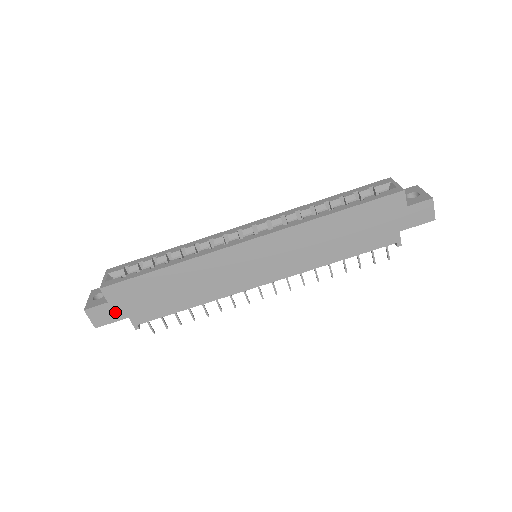
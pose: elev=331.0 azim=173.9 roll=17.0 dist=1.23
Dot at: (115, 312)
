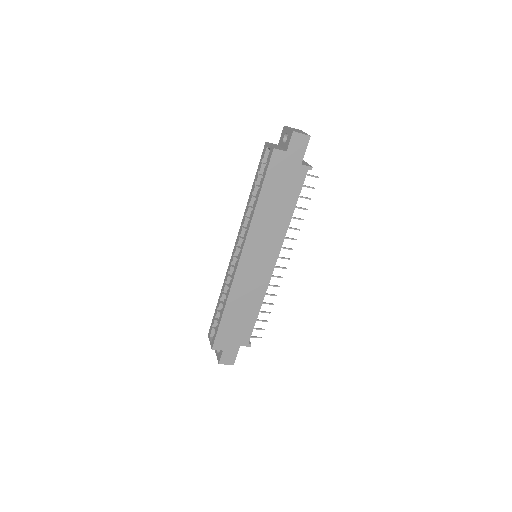
Dot at: (232, 350)
